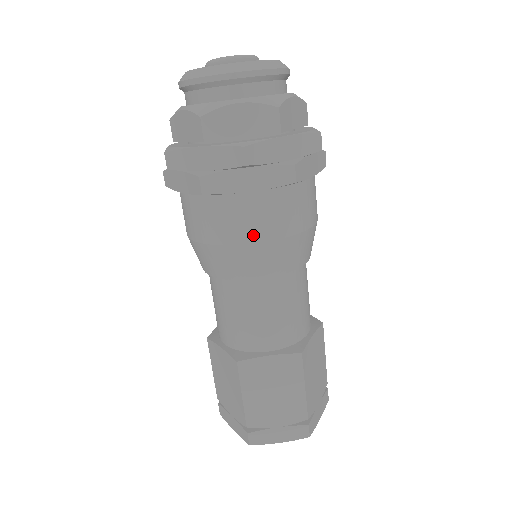
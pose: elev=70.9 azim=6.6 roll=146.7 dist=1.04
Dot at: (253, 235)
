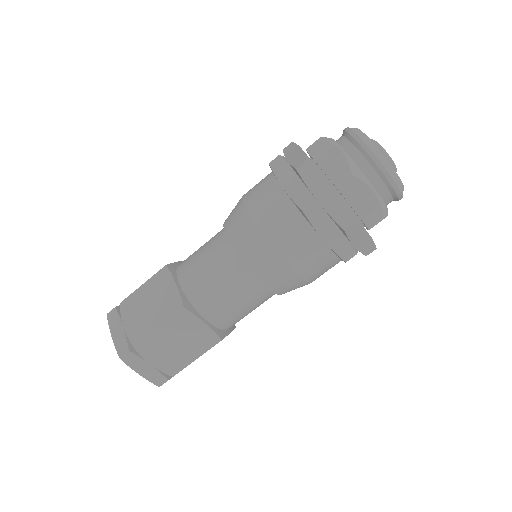
Dot at: (256, 211)
